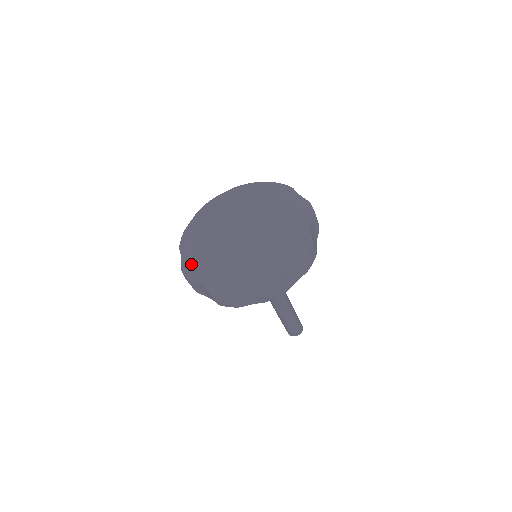
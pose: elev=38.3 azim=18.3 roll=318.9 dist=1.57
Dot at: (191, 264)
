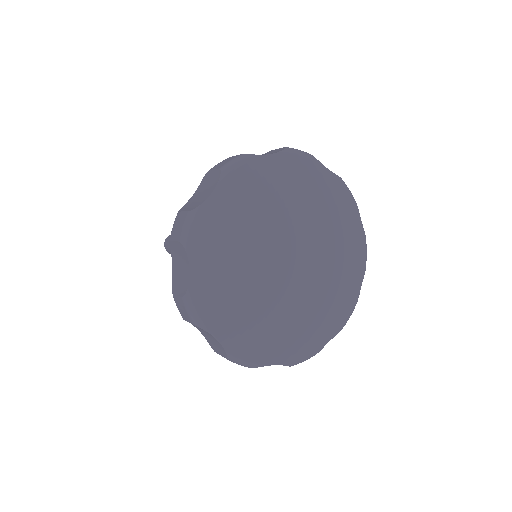
Dot at: (210, 301)
